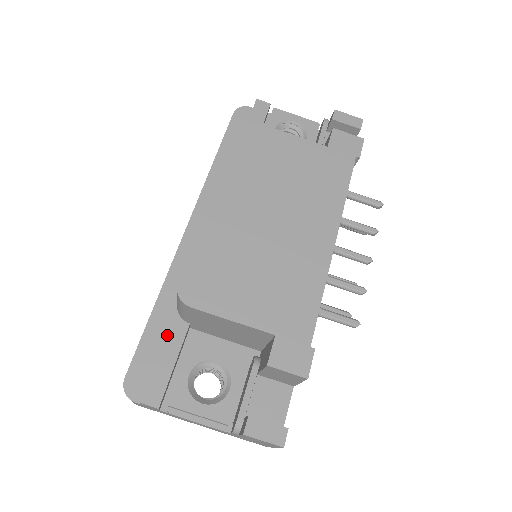
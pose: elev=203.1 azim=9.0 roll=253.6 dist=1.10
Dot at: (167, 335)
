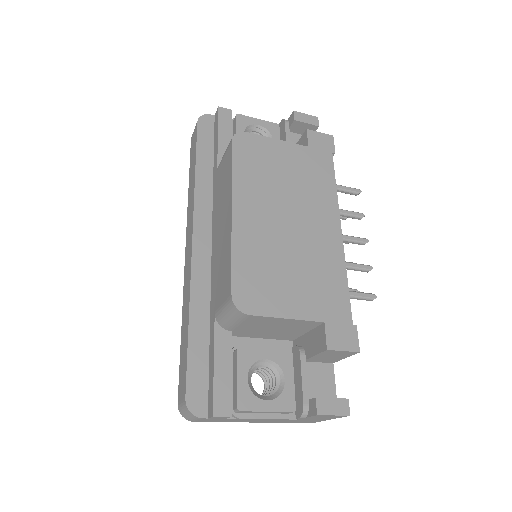
Dot at: (216, 347)
